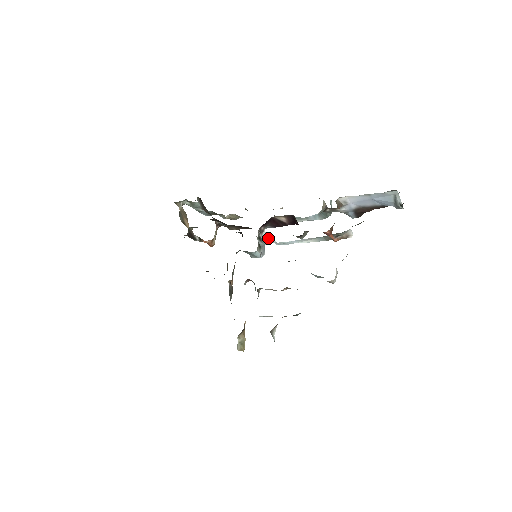
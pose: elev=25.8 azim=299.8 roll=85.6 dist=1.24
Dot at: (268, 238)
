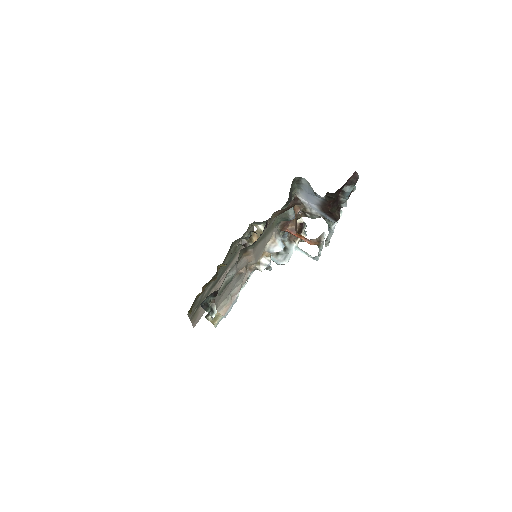
Dot at: (301, 251)
